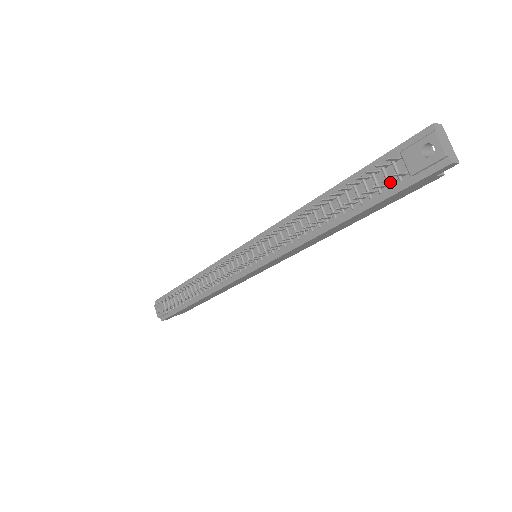
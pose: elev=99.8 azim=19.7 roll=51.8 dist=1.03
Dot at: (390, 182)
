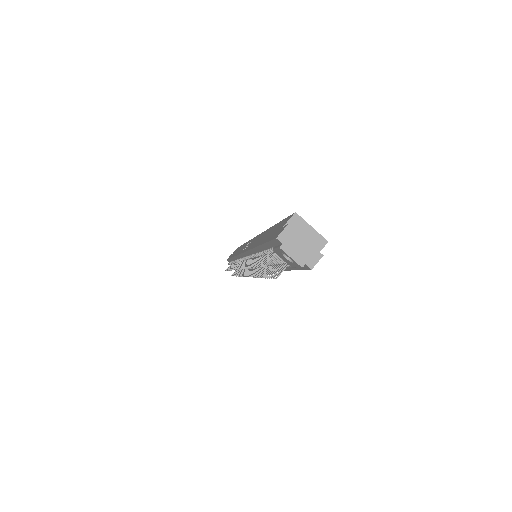
Dot at: (285, 263)
